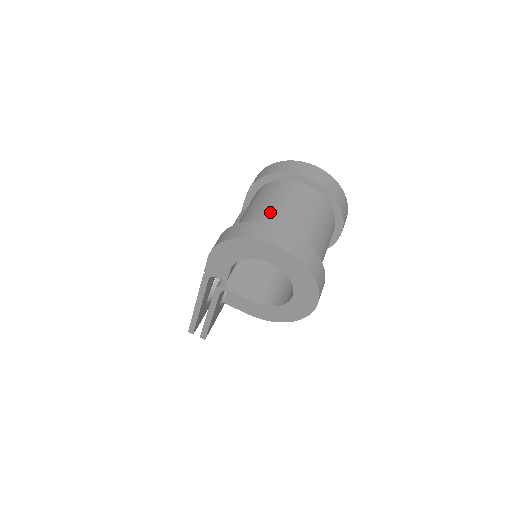
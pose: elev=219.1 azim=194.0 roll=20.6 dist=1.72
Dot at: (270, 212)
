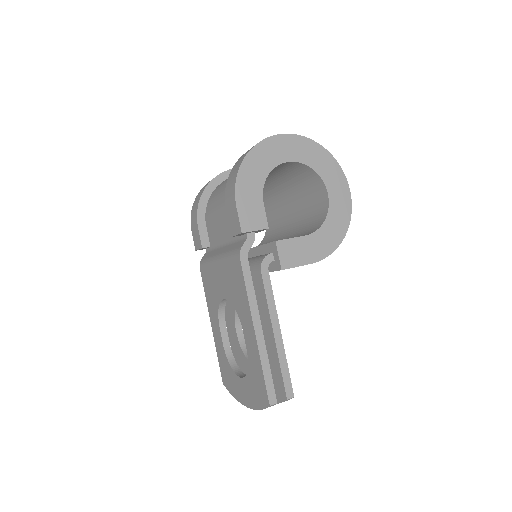
Dot at: occluded
